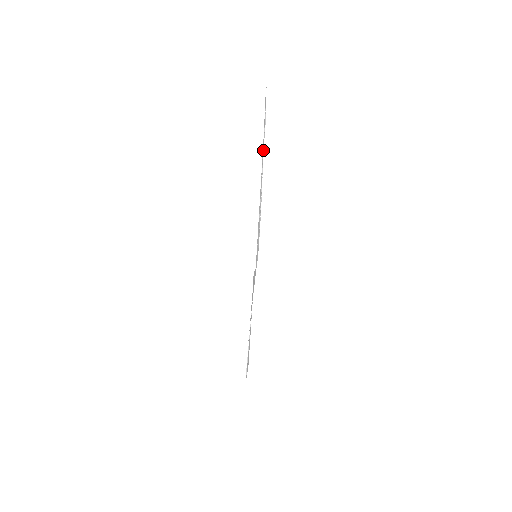
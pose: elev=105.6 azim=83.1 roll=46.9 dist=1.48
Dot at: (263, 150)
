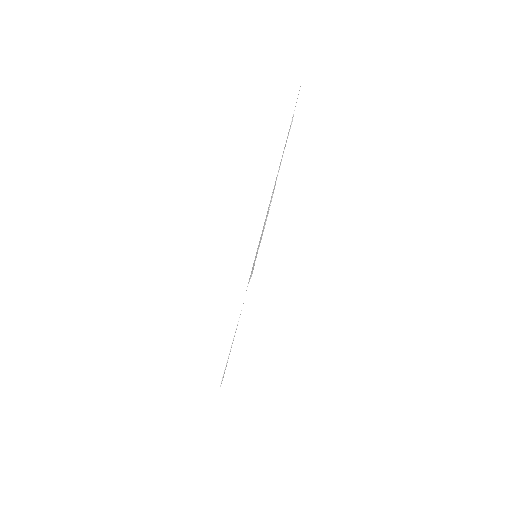
Dot at: occluded
